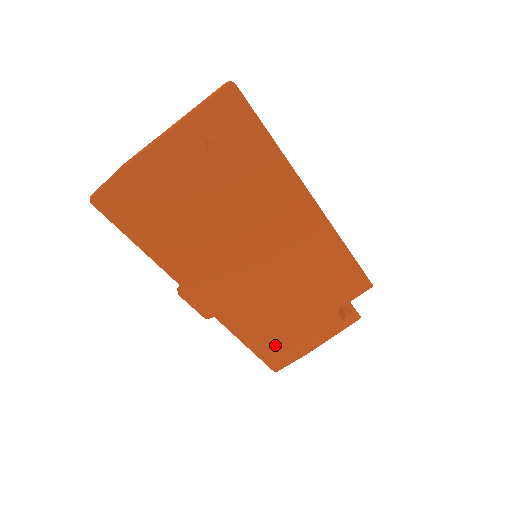
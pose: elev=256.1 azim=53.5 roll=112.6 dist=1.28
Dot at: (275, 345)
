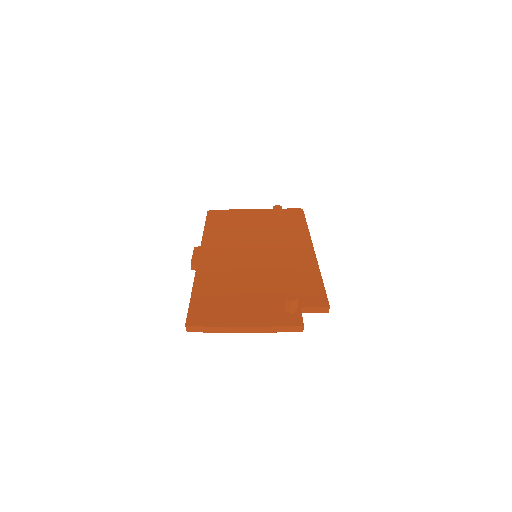
Dot at: (212, 304)
